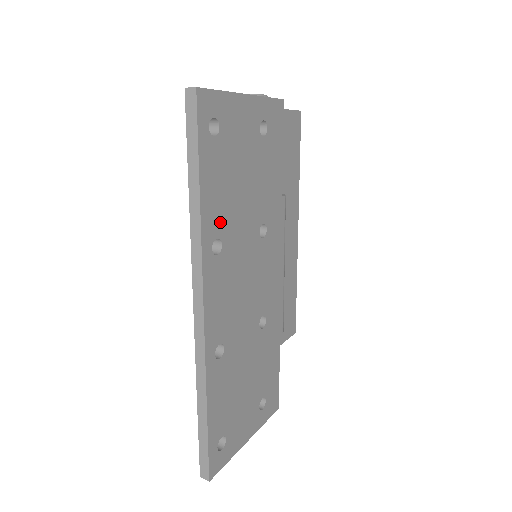
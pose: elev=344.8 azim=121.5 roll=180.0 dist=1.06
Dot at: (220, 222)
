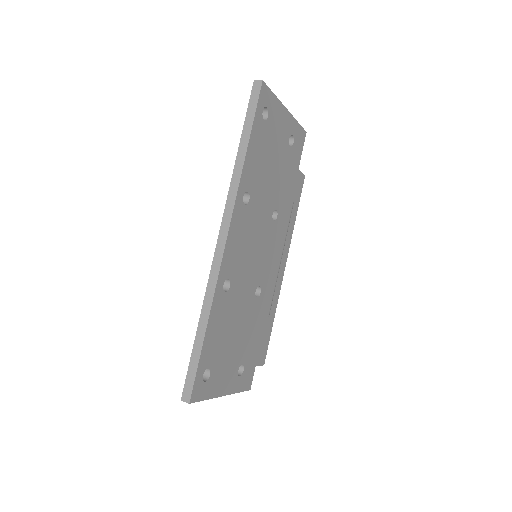
Dot at: (252, 182)
